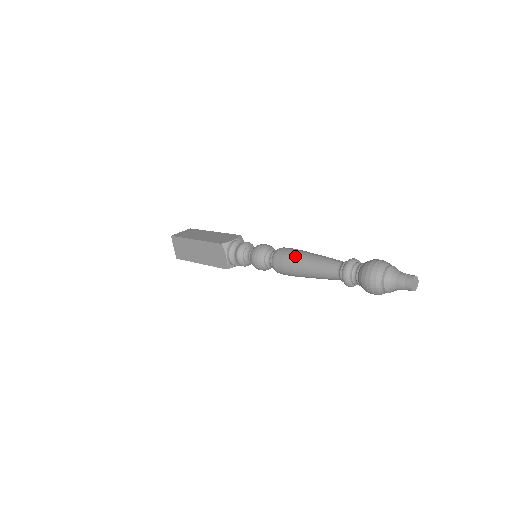
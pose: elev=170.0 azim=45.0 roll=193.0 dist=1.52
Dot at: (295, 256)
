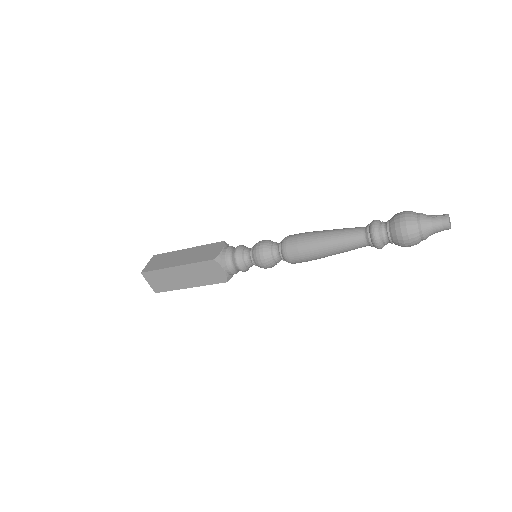
Dot at: (309, 241)
